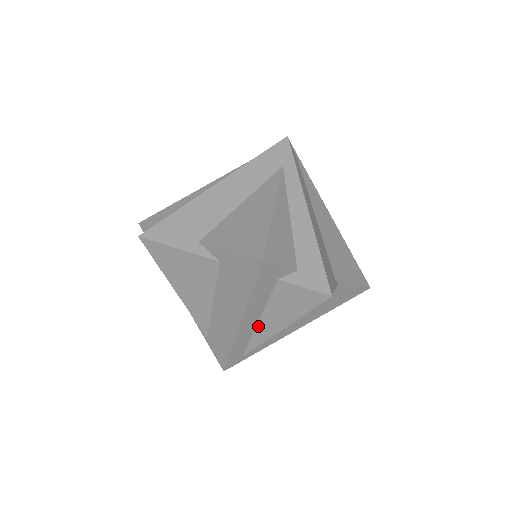
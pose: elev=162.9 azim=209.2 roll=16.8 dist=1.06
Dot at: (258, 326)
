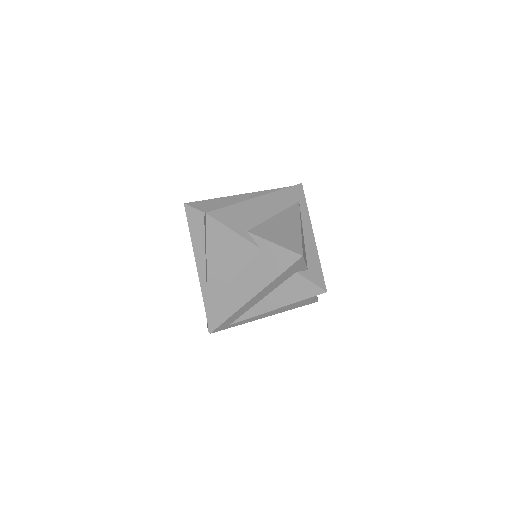
Dot at: (259, 303)
